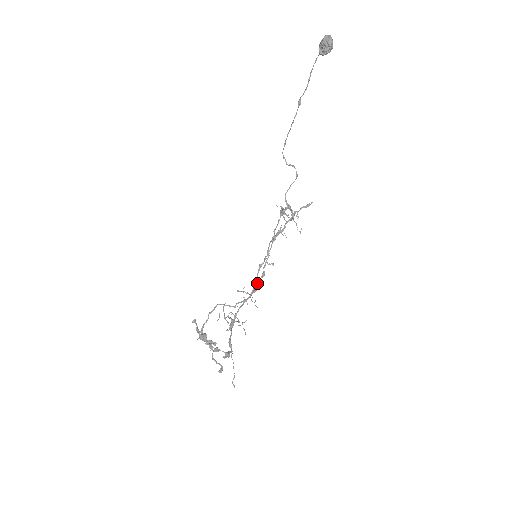
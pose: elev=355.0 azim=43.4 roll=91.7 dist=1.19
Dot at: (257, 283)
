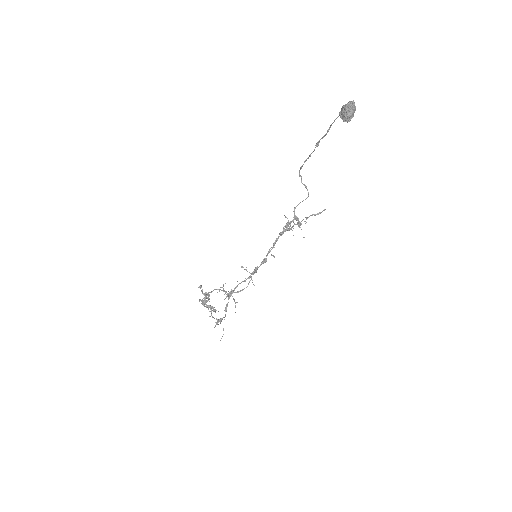
Dot at: occluded
